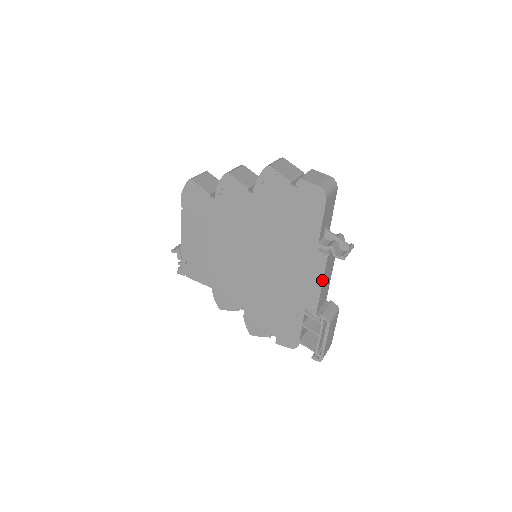
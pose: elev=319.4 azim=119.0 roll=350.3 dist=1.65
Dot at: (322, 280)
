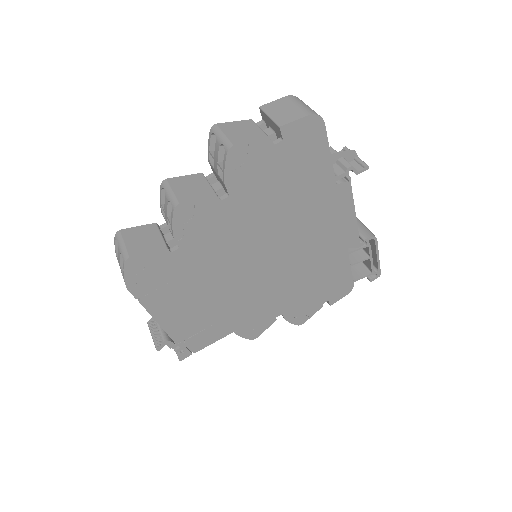
Dot at: (354, 208)
